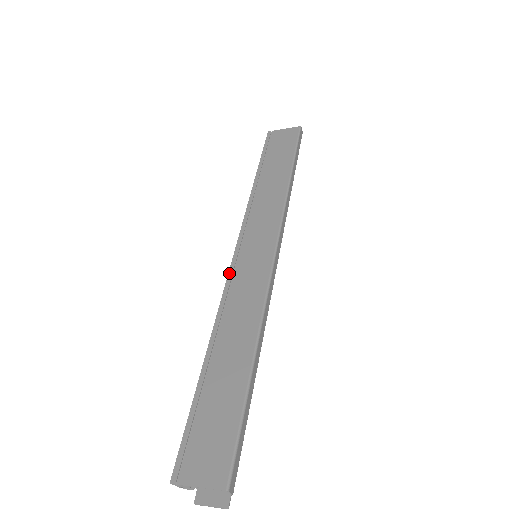
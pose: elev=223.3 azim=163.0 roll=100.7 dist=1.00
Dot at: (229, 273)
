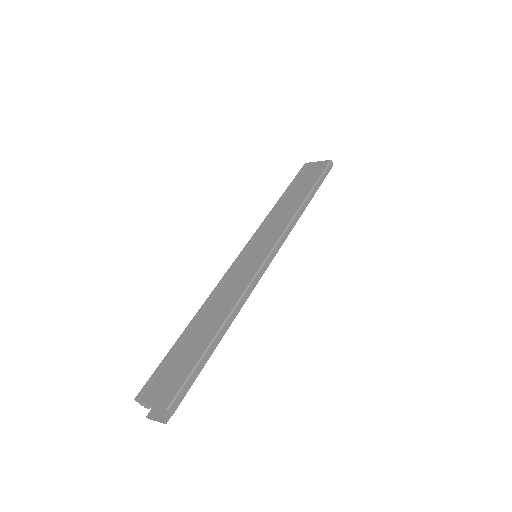
Dot at: (231, 266)
